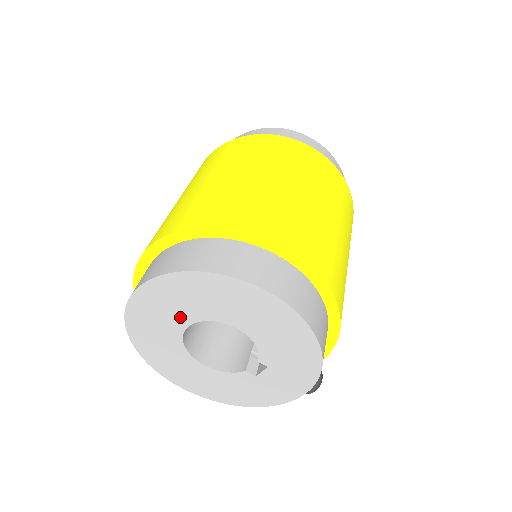
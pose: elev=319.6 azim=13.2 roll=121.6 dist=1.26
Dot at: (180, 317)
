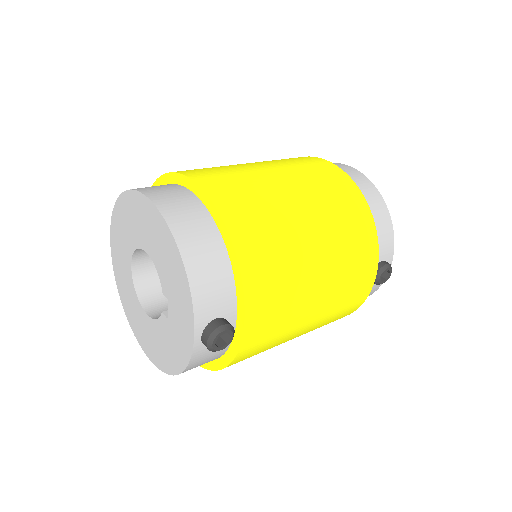
Dot at: (127, 253)
